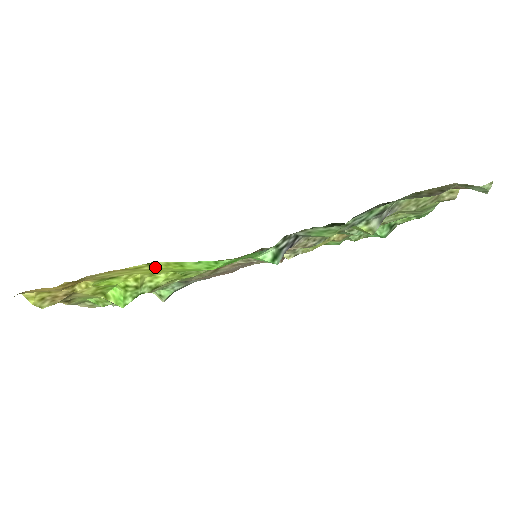
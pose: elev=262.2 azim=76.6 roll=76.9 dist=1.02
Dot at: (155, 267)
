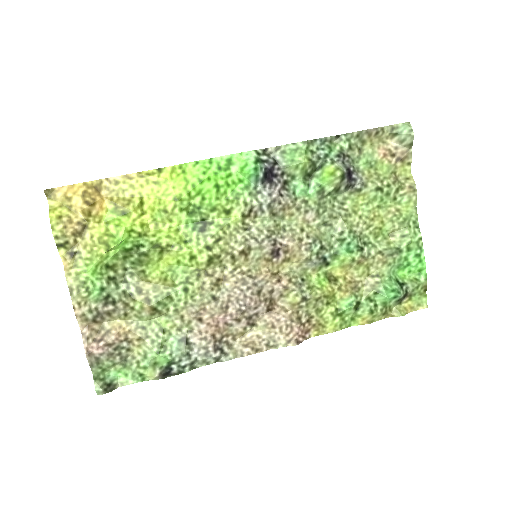
Dot at: (163, 177)
